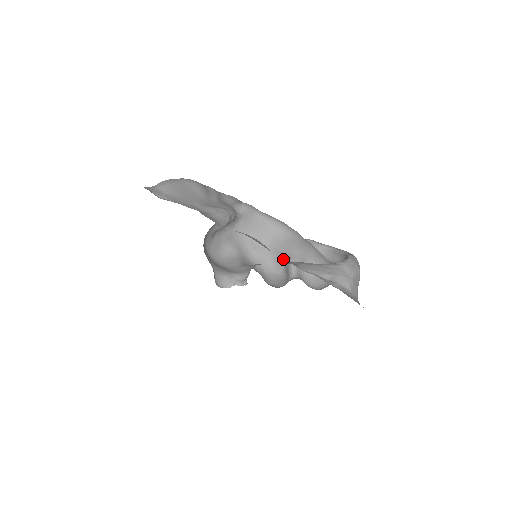
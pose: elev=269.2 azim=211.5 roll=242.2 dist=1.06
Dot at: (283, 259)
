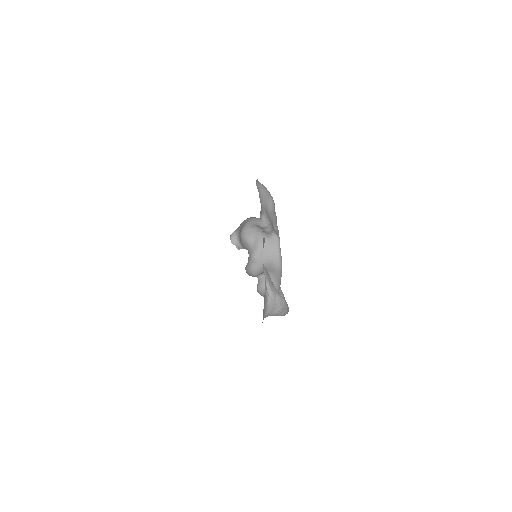
Dot at: (263, 271)
